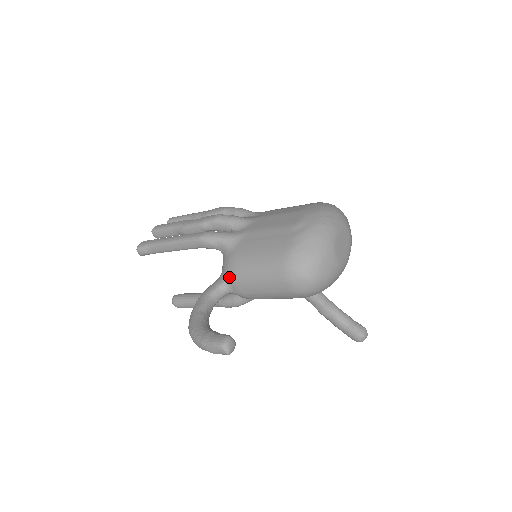
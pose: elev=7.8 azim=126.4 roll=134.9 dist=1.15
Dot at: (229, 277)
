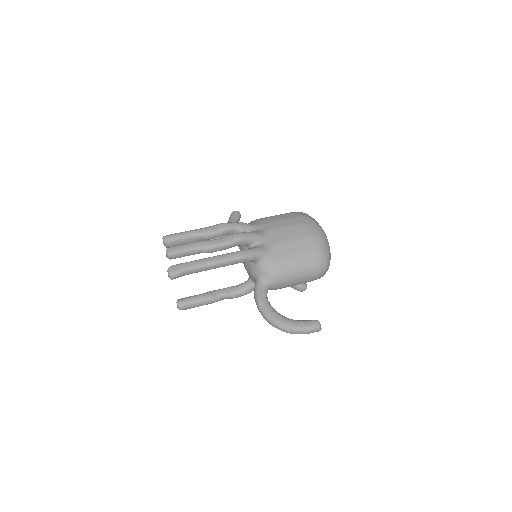
Dot at: (273, 280)
